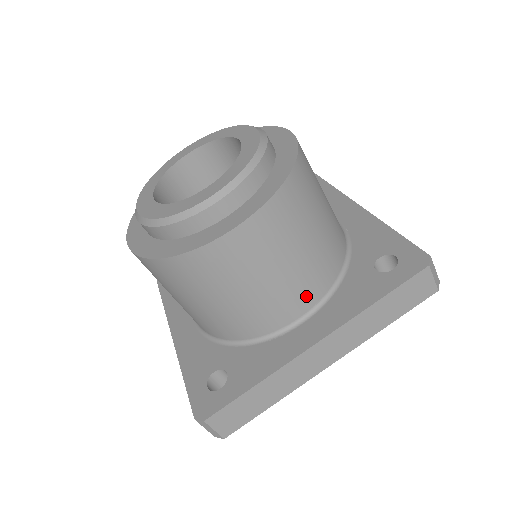
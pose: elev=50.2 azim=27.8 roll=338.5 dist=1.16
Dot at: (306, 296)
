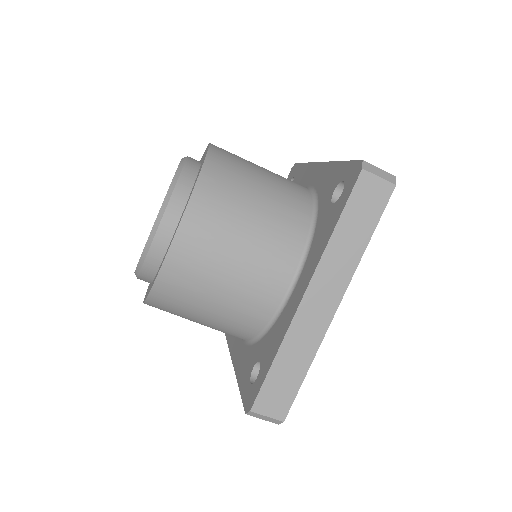
Dot at: (283, 261)
